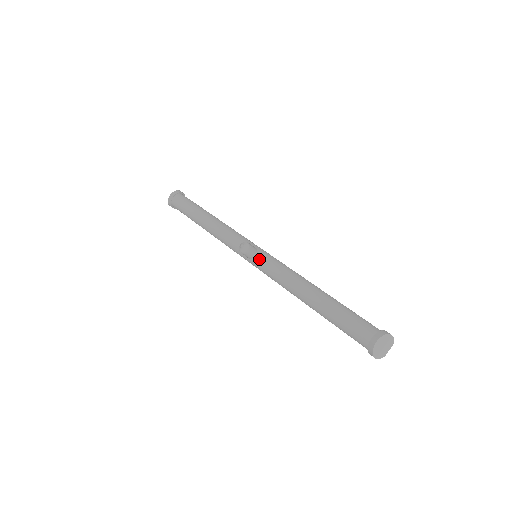
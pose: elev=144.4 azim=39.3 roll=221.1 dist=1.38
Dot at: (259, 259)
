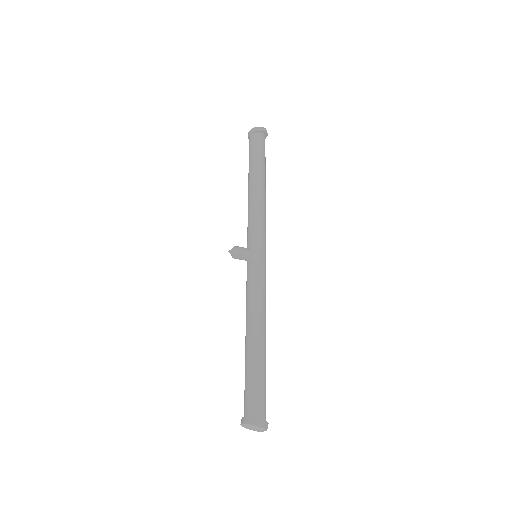
Dot at: (247, 267)
